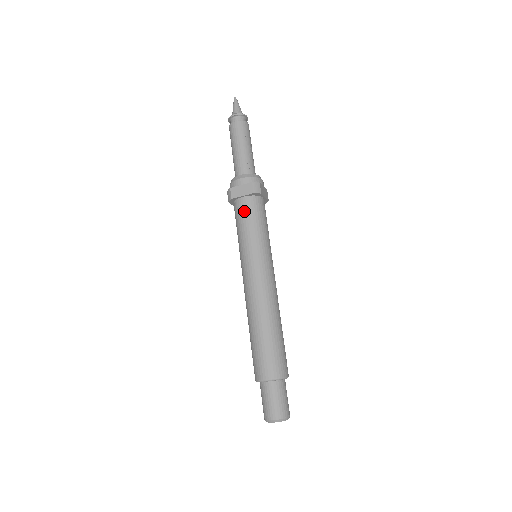
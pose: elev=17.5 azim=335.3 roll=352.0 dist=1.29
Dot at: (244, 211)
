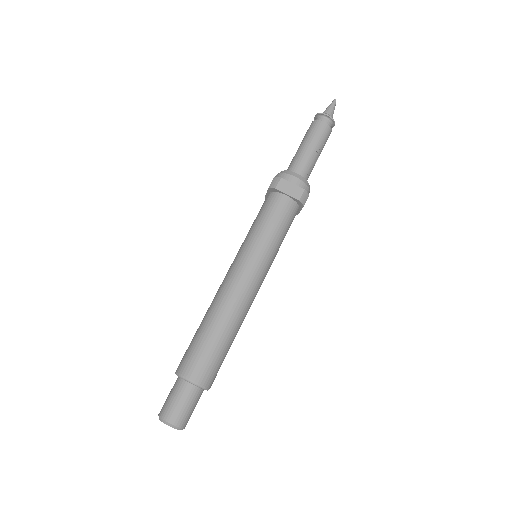
Dot at: (279, 209)
